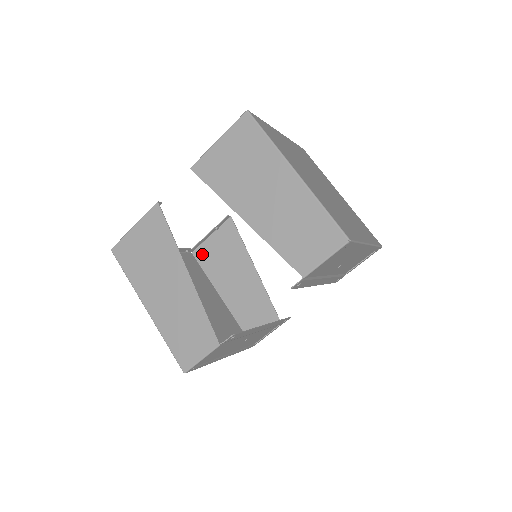
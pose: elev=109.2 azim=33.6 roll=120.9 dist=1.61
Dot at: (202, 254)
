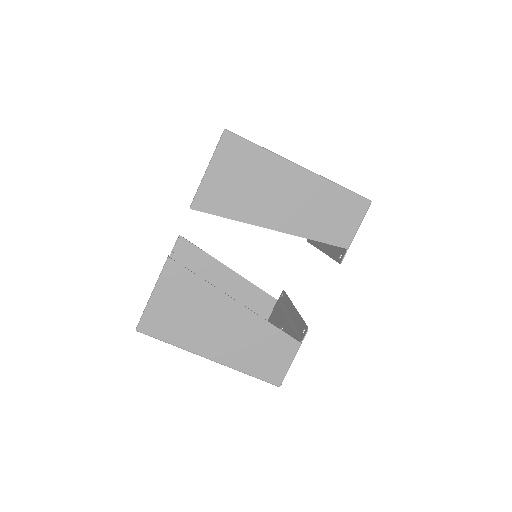
Dot at: occluded
